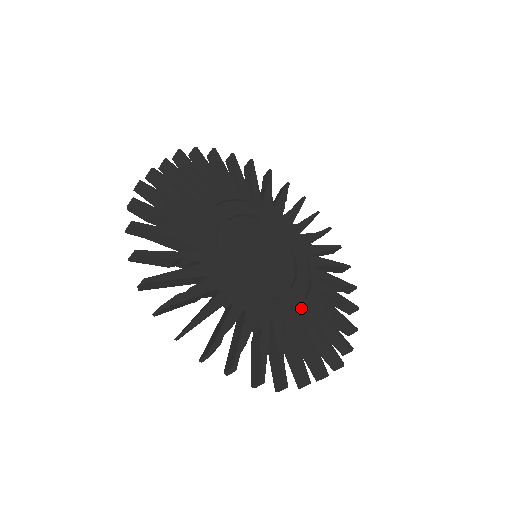
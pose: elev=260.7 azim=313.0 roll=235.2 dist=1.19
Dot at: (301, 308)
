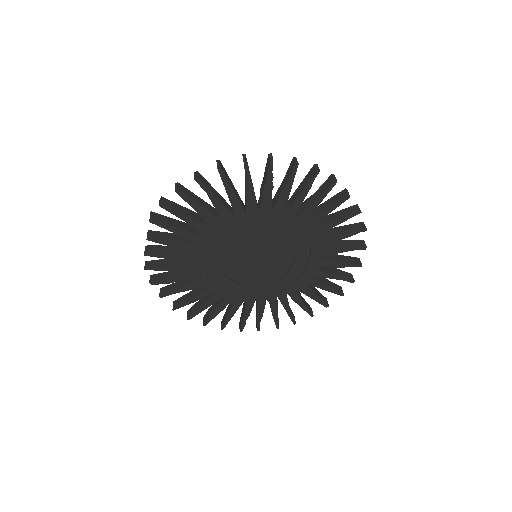
Dot at: (302, 279)
